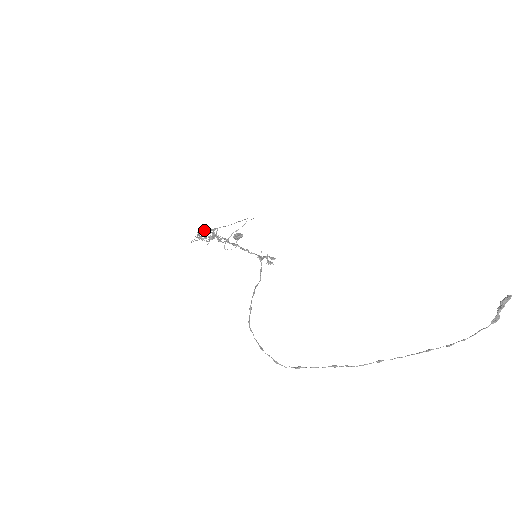
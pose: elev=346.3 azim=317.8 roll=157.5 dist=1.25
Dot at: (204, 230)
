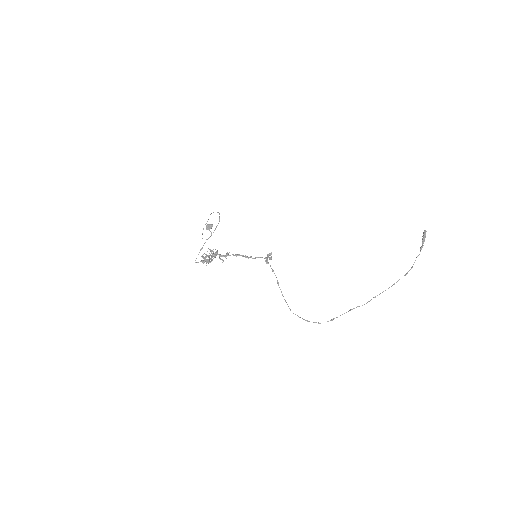
Dot at: (208, 256)
